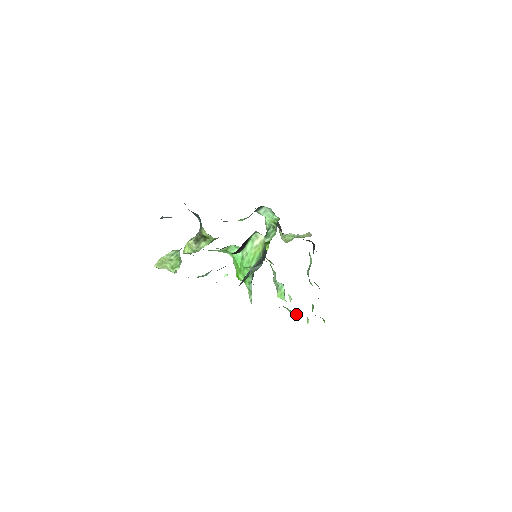
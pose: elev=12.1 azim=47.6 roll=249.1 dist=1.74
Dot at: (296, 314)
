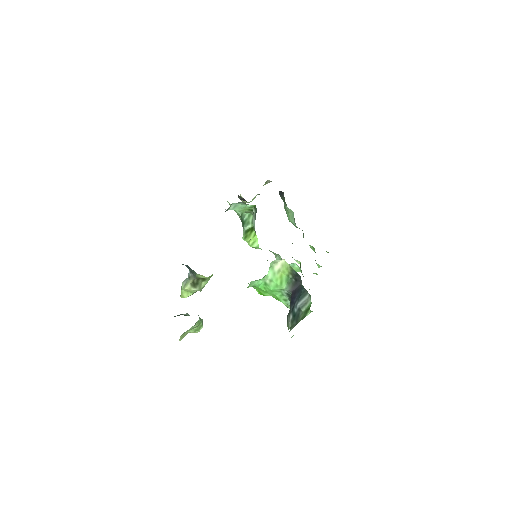
Dot at: (313, 273)
